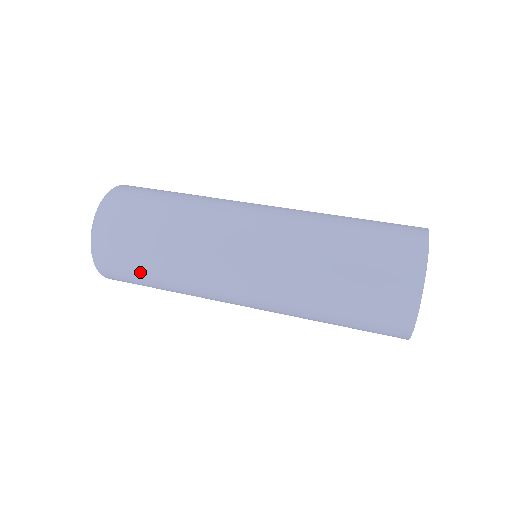
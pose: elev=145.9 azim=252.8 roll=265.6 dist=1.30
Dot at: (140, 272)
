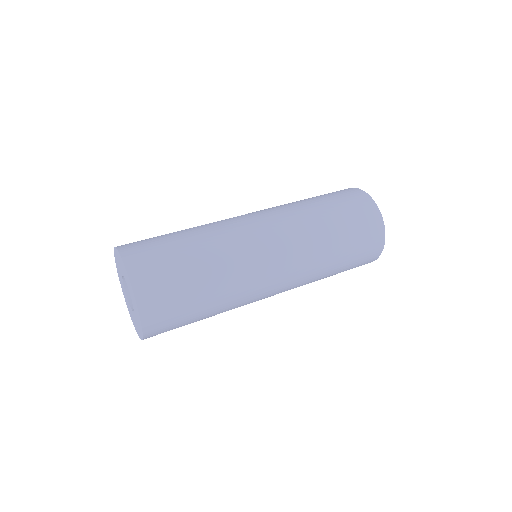
Dot at: (191, 316)
